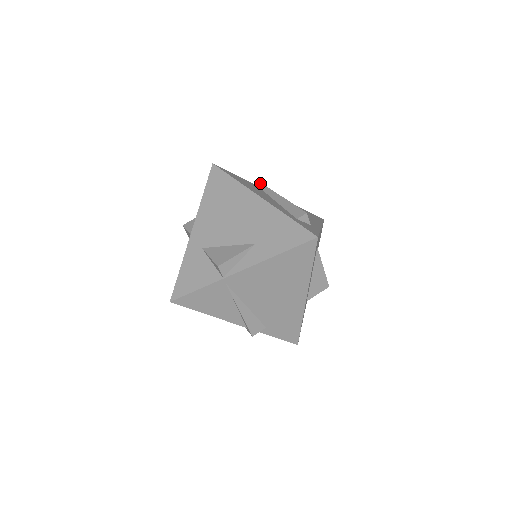
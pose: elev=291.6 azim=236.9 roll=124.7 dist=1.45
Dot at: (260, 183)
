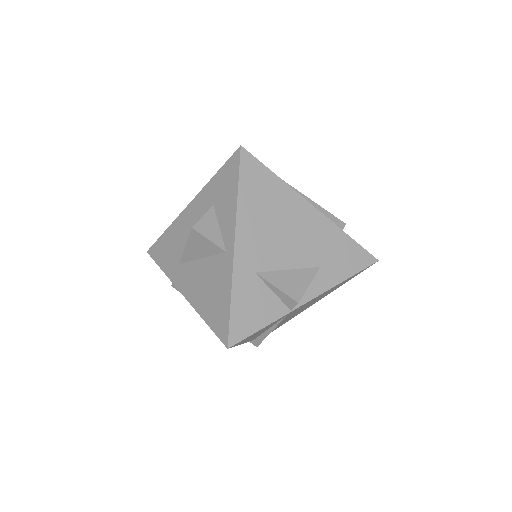
Dot at: occluded
